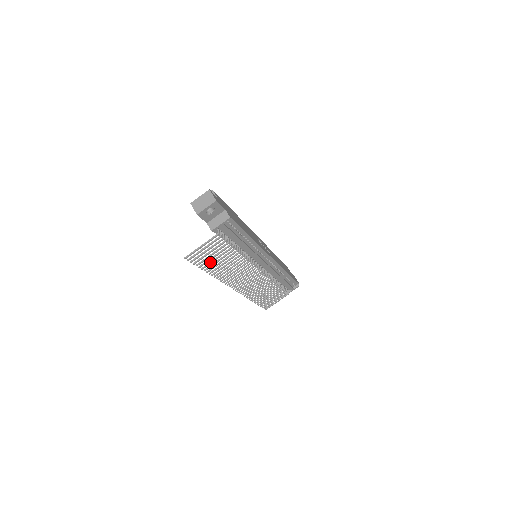
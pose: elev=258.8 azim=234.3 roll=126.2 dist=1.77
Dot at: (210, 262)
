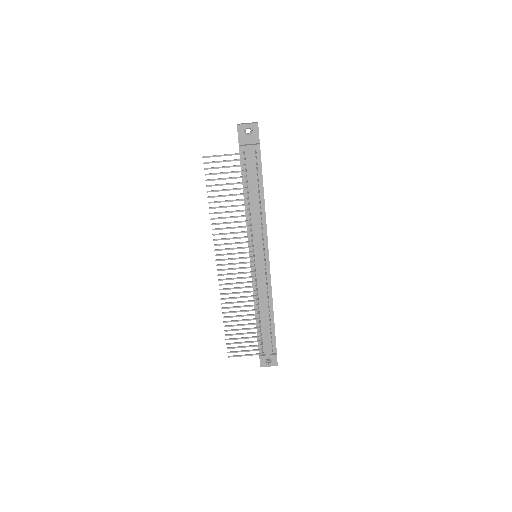
Dot at: (218, 190)
